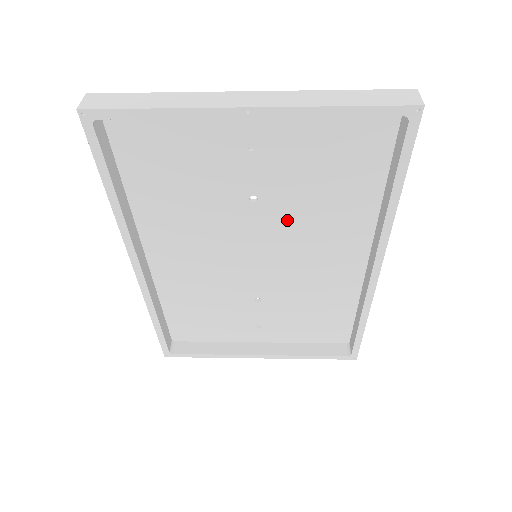
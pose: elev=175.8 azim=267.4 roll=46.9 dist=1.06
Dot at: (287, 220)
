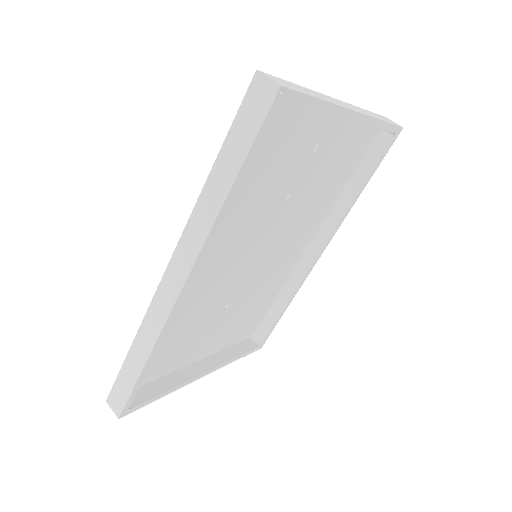
Dot at: (292, 216)
